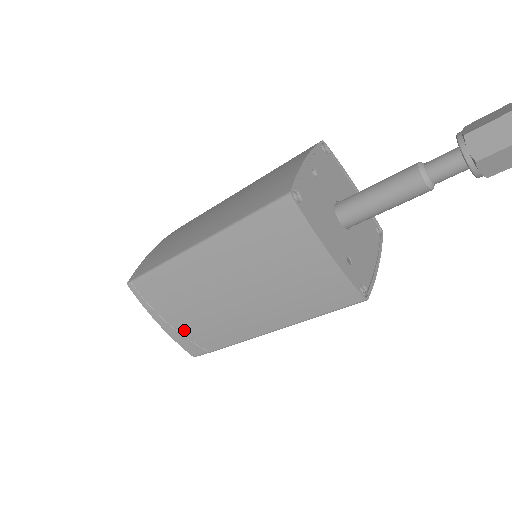
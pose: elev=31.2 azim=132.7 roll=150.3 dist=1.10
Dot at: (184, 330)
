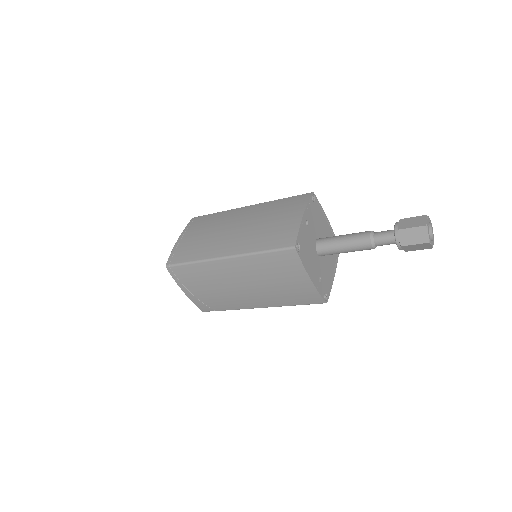
Dot at: (202, 298)
